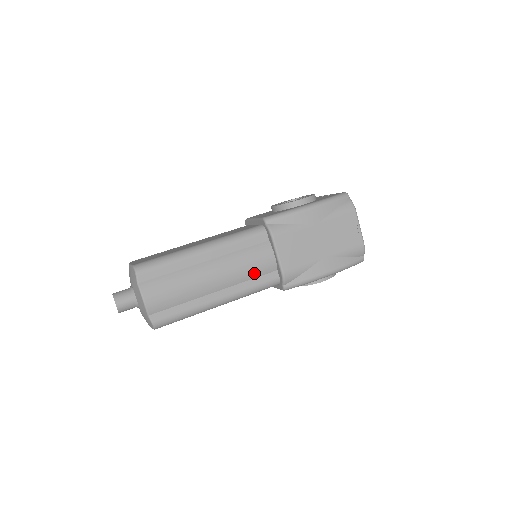
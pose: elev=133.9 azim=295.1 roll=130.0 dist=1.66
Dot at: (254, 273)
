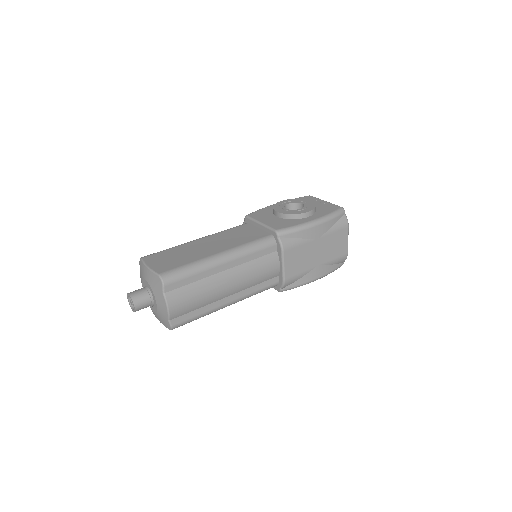
Dot at: (261, 280)
